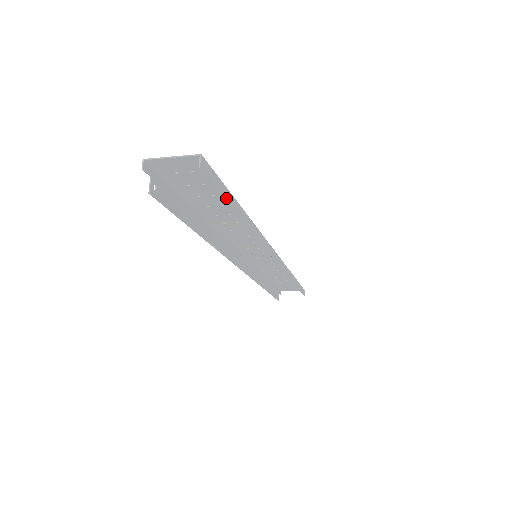
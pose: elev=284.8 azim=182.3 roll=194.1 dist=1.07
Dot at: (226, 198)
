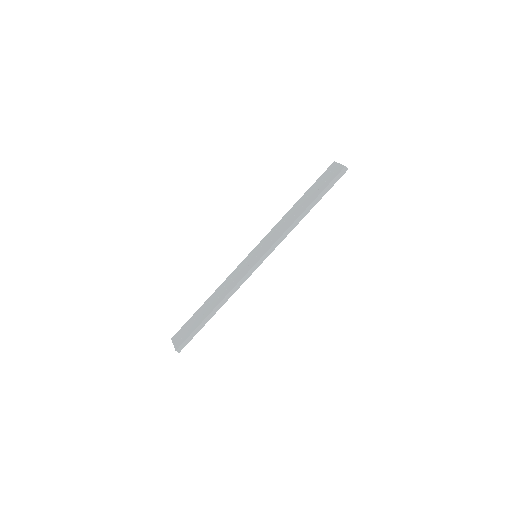
Dot at: (197, 332)
